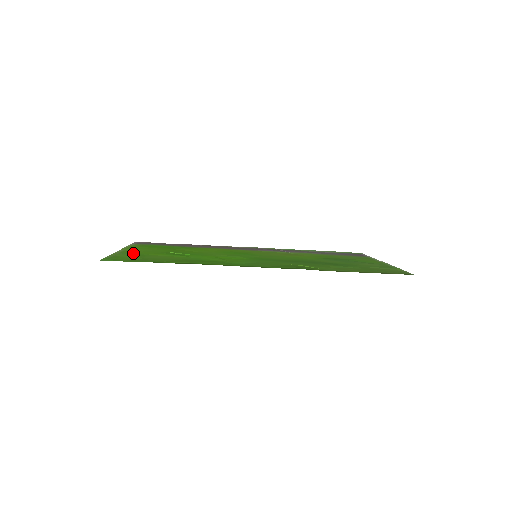
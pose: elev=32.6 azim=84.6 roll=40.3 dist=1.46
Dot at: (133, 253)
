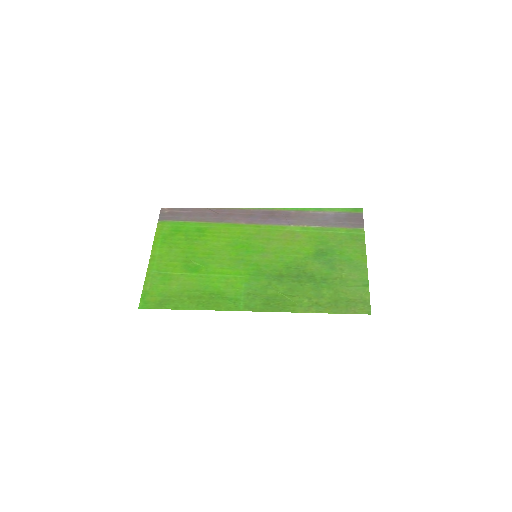
Dot at: (160, 270)
